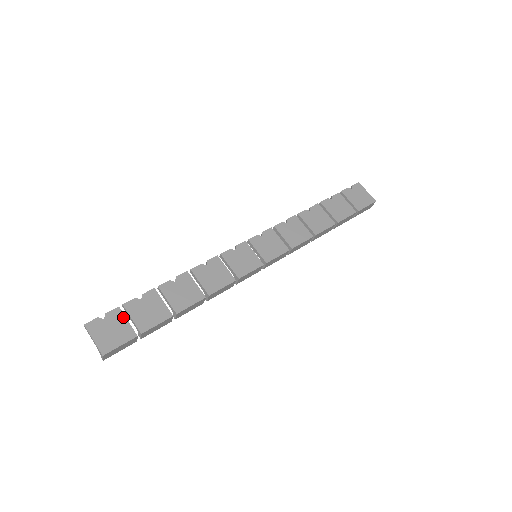
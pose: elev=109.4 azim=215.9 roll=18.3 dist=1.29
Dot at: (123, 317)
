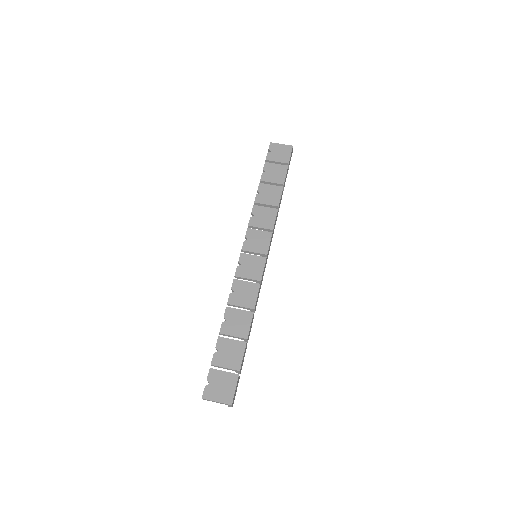
Dot at: (219, 372)
